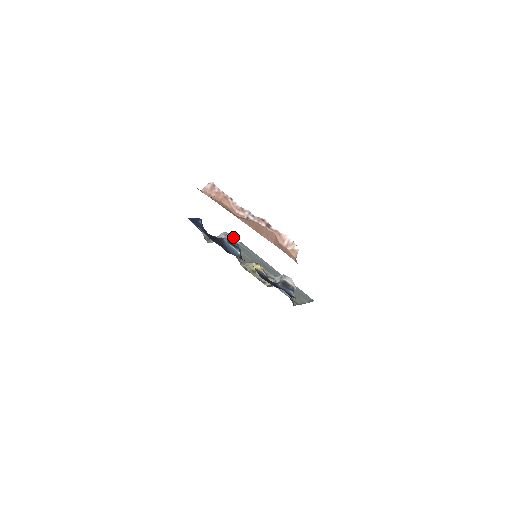
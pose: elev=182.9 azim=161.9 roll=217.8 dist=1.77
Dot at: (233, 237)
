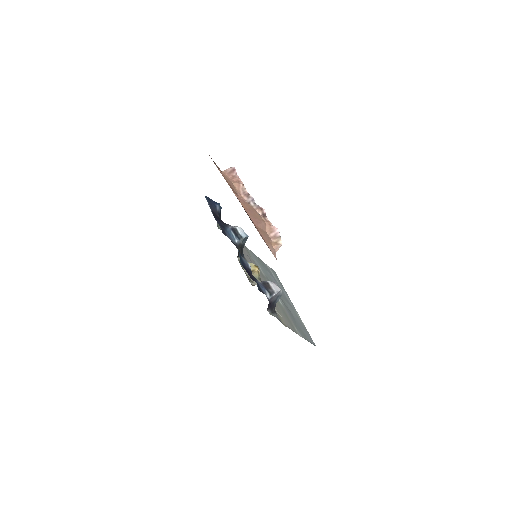
Dot at: (241, 230)
